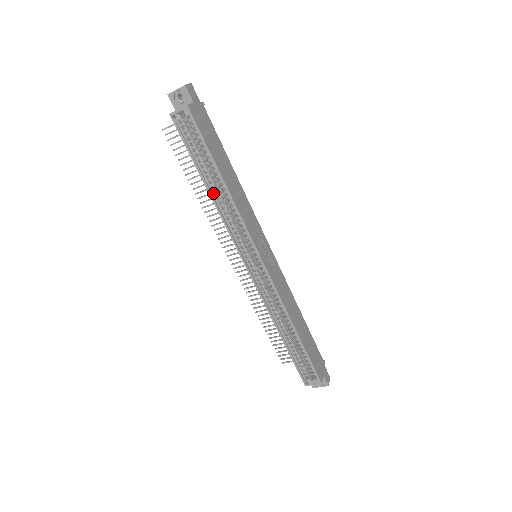
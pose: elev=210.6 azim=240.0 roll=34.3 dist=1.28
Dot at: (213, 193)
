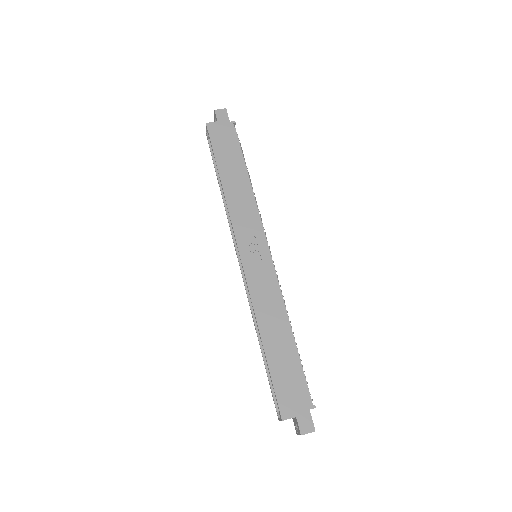
Dot at: occluded
